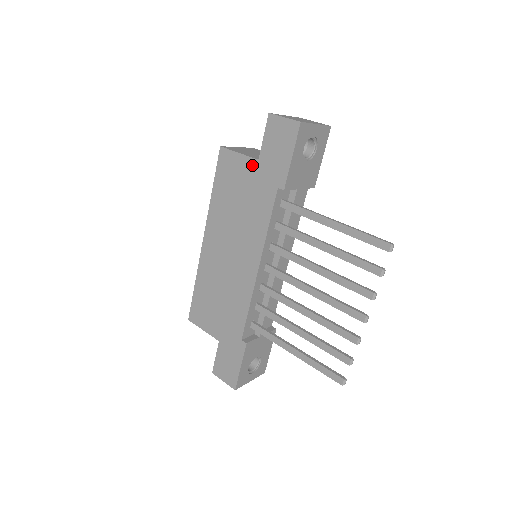
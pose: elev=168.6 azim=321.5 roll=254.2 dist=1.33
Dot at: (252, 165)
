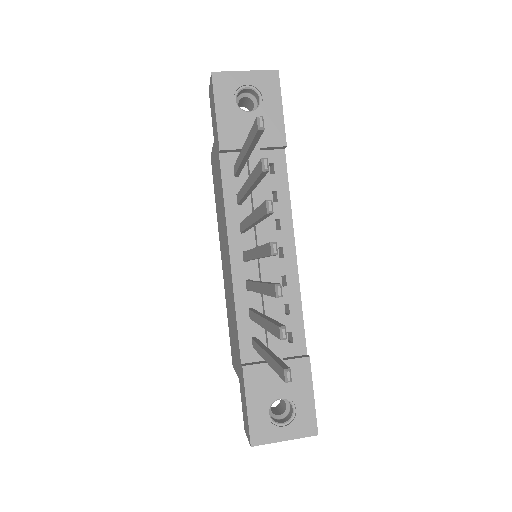
Dot at: (214, 150)
